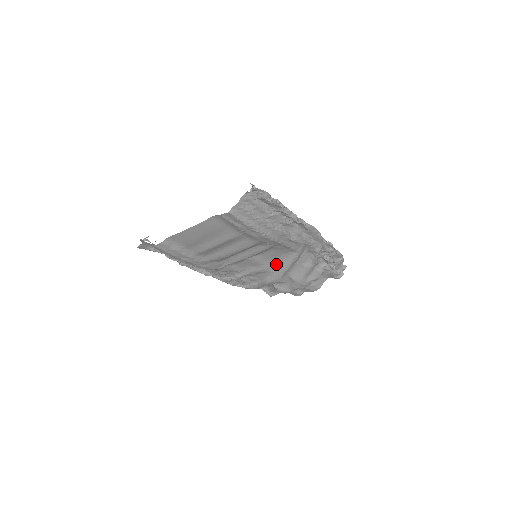
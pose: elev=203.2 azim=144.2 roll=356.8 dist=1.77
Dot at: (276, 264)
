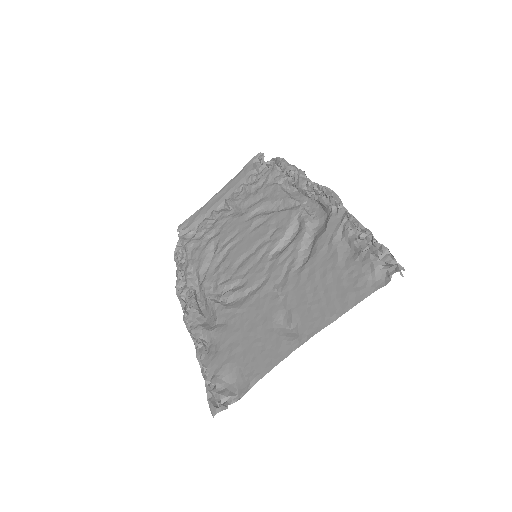
Dot at: occluded
